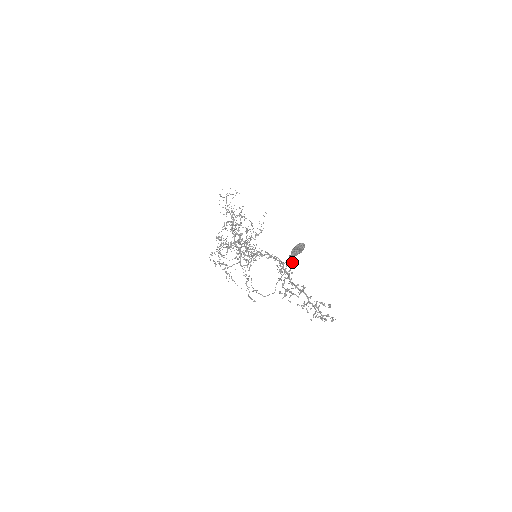
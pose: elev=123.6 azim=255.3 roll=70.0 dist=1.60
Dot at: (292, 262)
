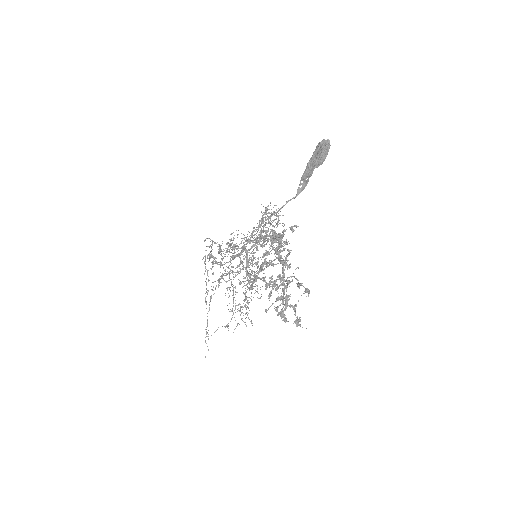
Dot at: (296, 225)
